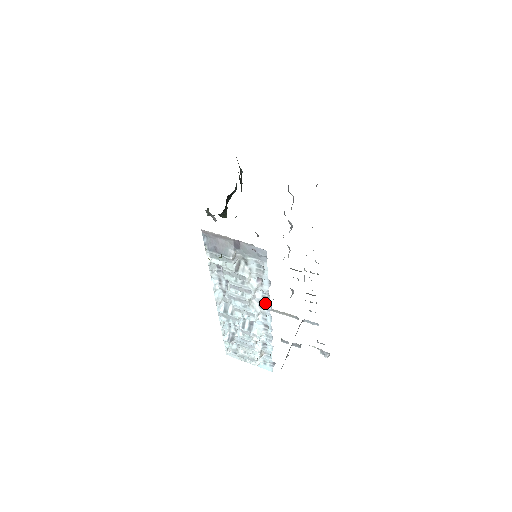
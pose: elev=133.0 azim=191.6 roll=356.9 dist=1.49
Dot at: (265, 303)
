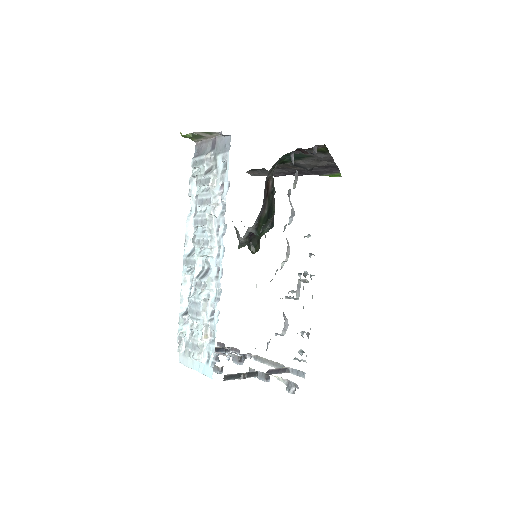
Dot at: (222, 223)
